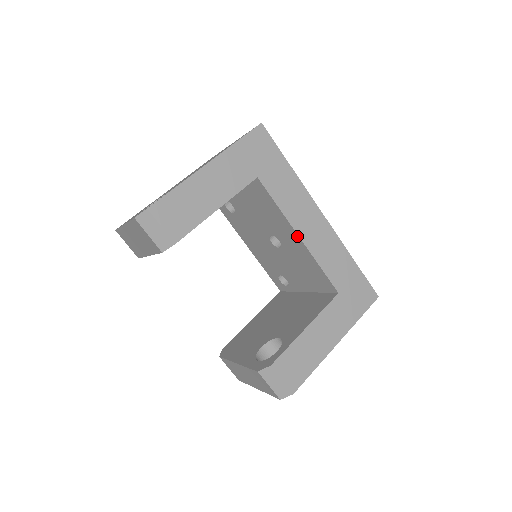
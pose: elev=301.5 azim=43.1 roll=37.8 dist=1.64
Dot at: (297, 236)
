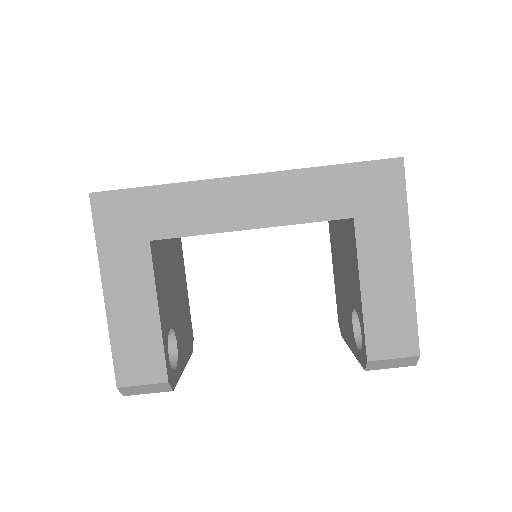
Dot at: occluded
